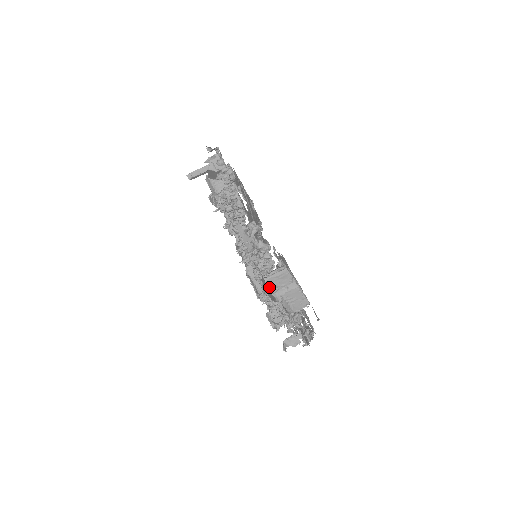
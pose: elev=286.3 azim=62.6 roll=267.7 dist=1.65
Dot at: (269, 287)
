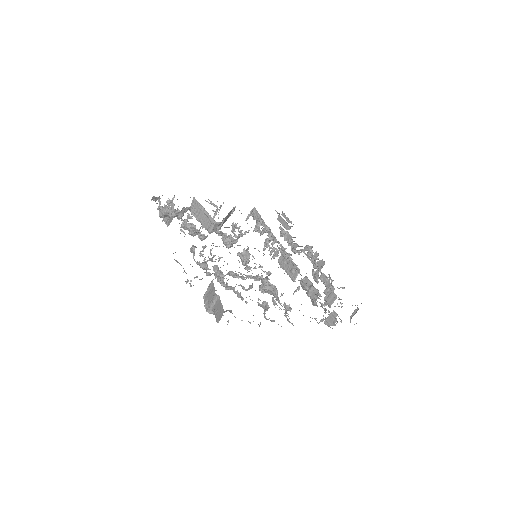
Dot at: (204, 305)
